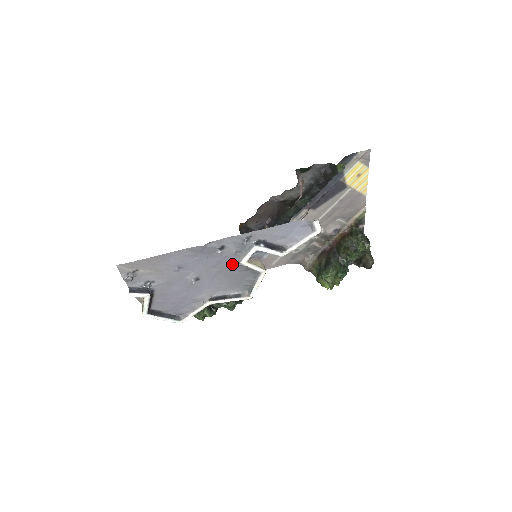
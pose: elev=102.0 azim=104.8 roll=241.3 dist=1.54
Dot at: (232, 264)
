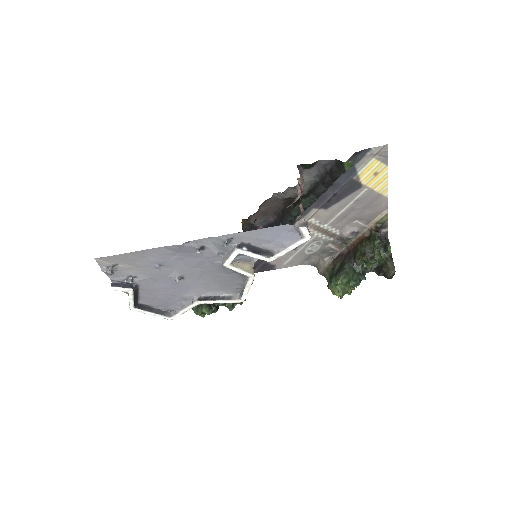
Dot at: (216, 265)
